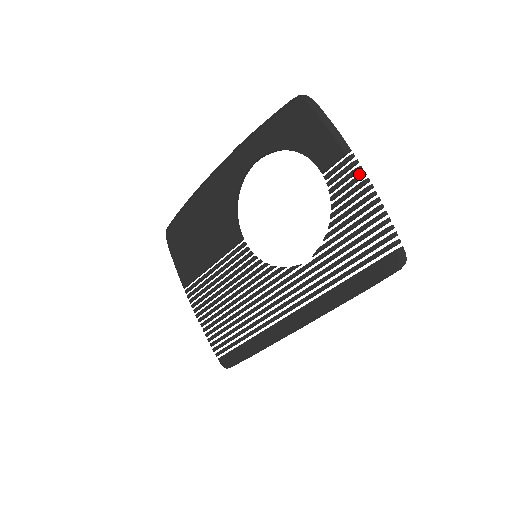
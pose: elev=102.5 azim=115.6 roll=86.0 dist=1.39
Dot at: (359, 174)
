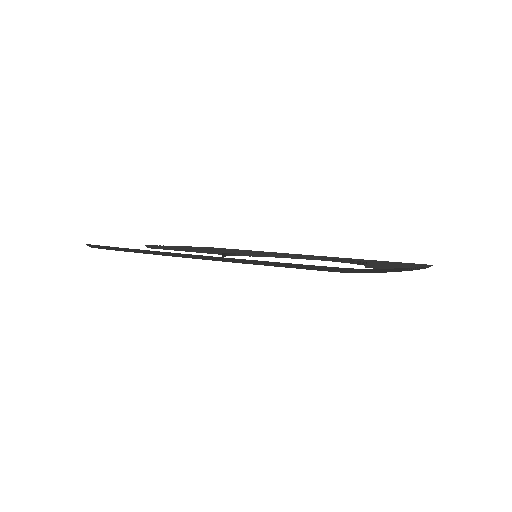
Dot at: occluded
